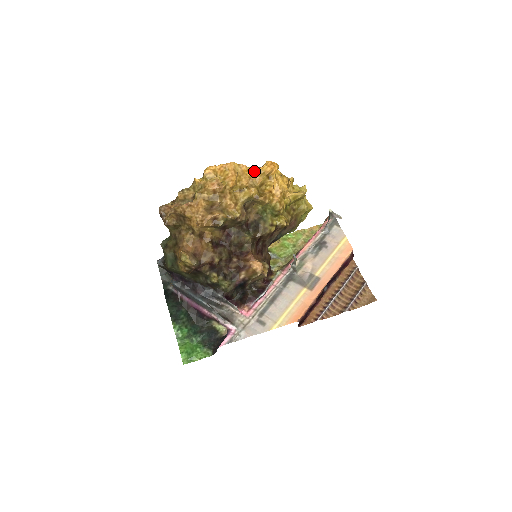
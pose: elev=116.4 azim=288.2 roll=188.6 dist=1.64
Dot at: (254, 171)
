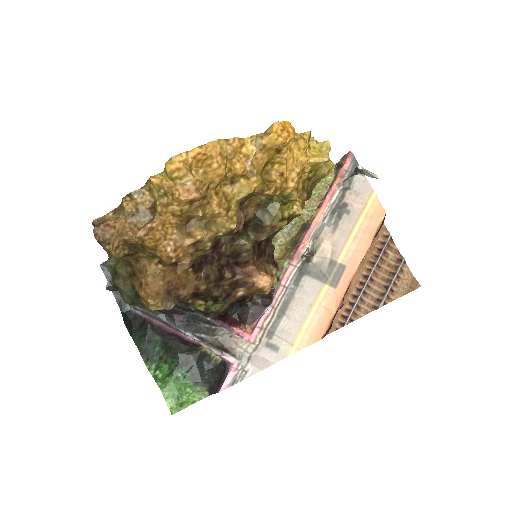
Dot at: (253, 145)
